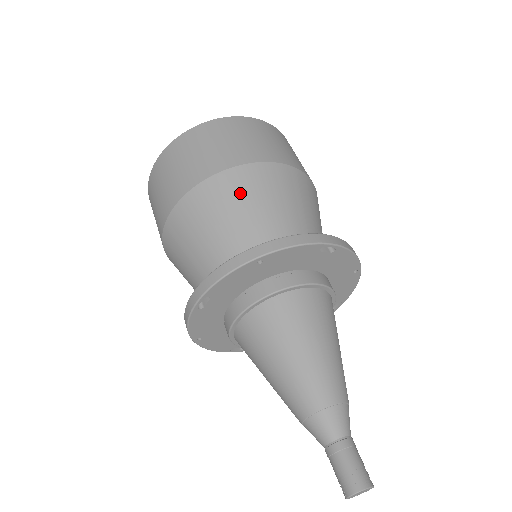
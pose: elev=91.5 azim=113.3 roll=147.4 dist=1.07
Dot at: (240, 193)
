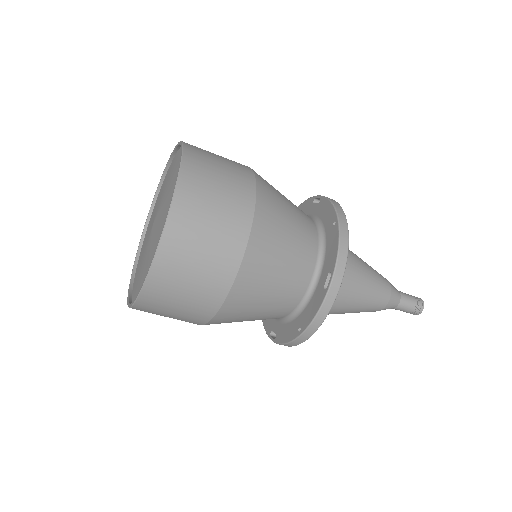
Dot at: (245, 308)
